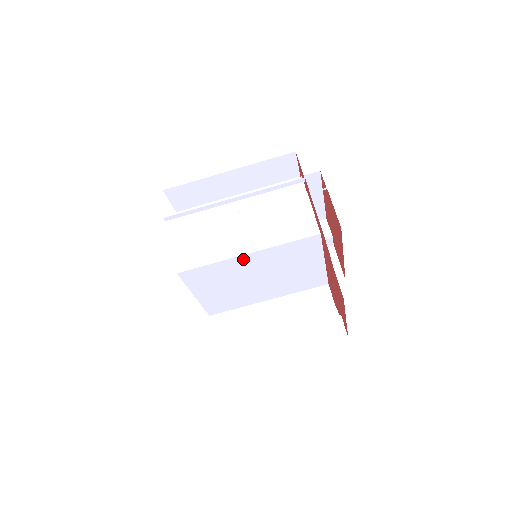
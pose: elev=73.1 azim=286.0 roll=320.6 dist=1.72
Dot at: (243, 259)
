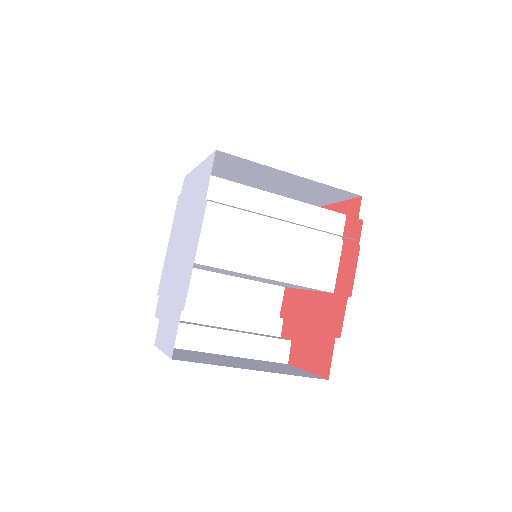
Dot at: occluded
